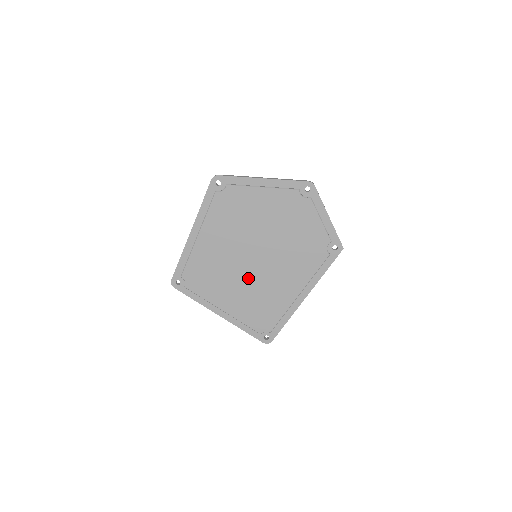
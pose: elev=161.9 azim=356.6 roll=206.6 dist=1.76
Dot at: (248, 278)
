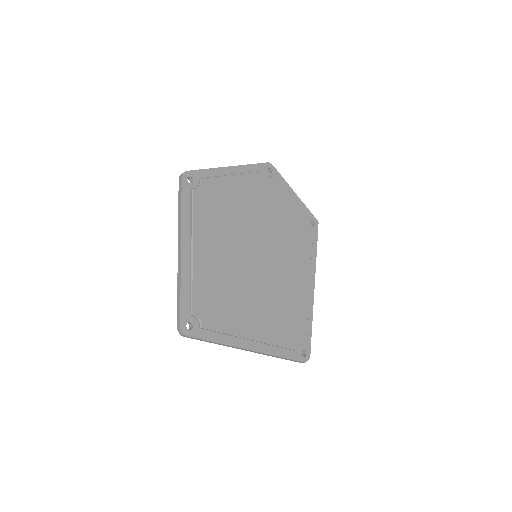
Dot at: (261, 284)
